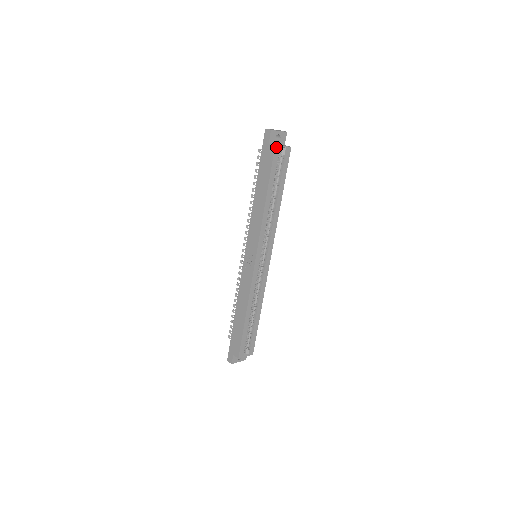
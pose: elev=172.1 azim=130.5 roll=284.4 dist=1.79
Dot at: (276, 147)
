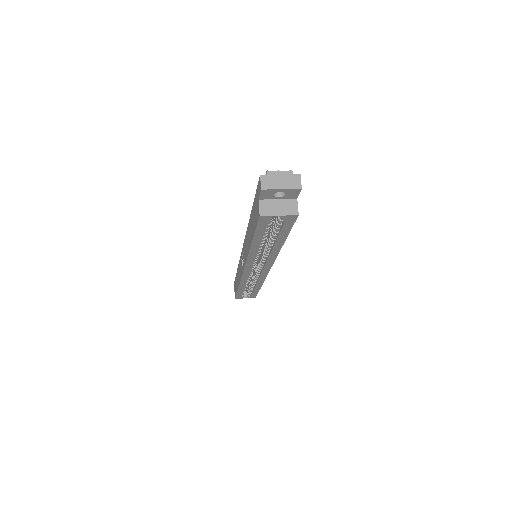
Dot at: (262, 216)
